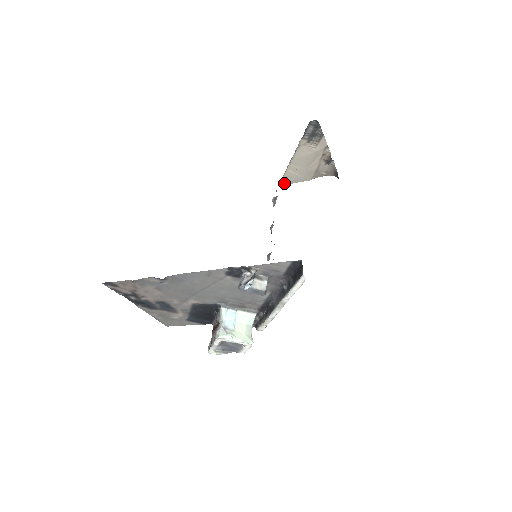
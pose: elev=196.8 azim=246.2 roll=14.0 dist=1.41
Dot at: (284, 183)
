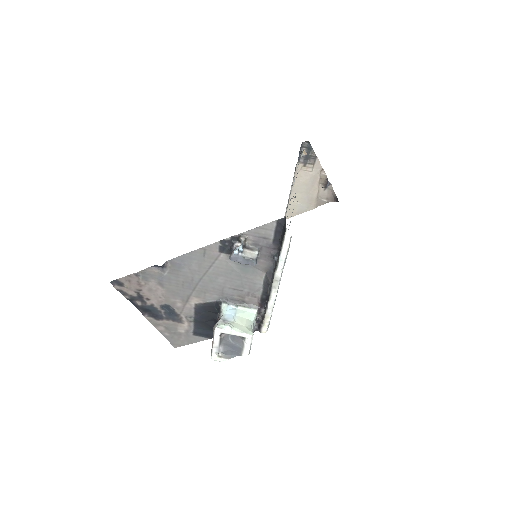
Dot at: (290, 215)
